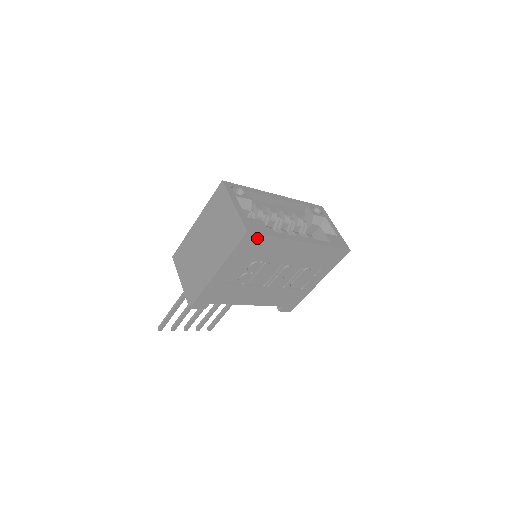
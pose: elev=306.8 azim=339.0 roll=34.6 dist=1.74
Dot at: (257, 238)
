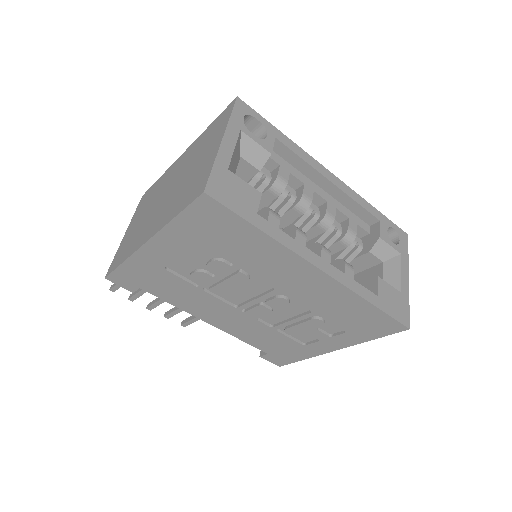
Dot at: (225, 215)
